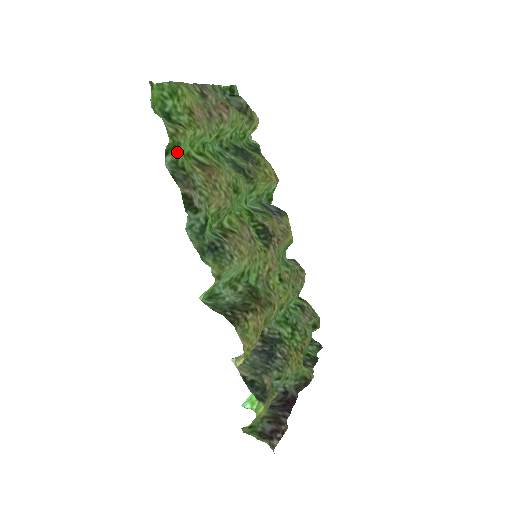
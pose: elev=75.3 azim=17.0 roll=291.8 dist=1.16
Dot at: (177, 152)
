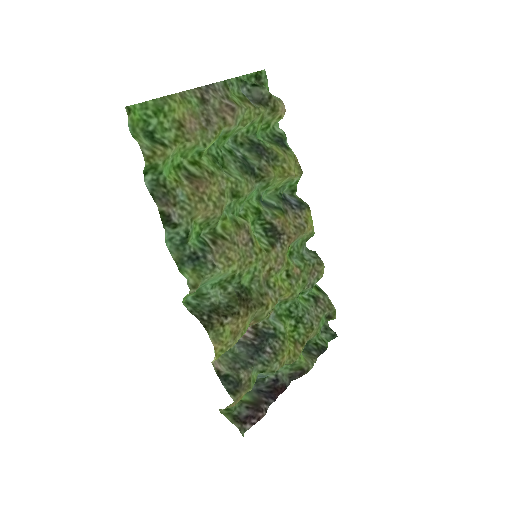
Dot at: (157, 171)
